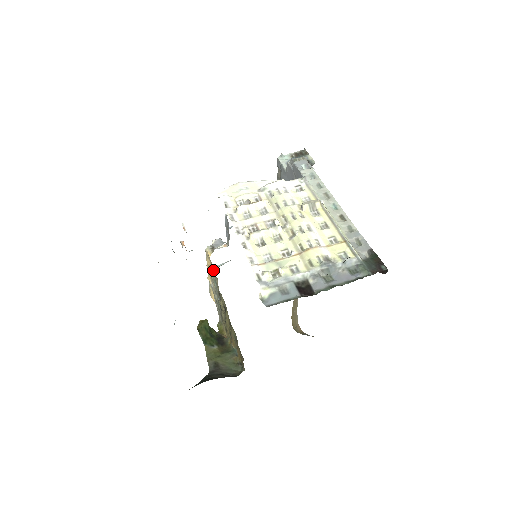
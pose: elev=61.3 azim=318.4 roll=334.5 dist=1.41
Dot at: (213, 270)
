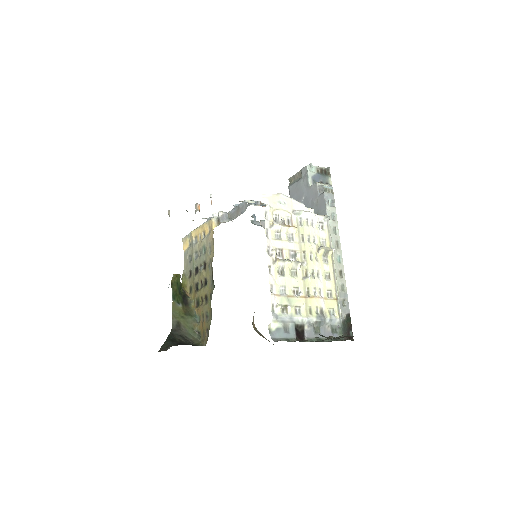
Dot at: (211, 242)
